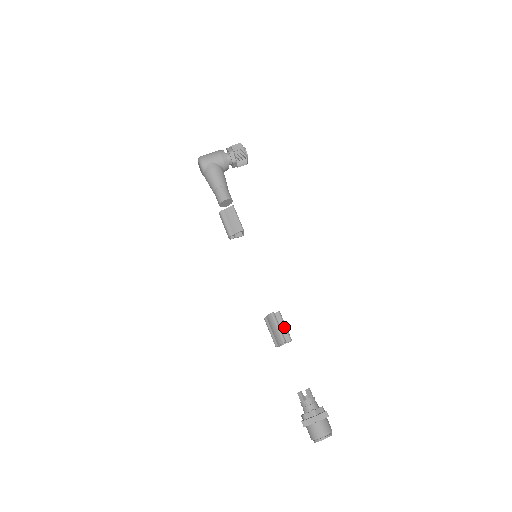
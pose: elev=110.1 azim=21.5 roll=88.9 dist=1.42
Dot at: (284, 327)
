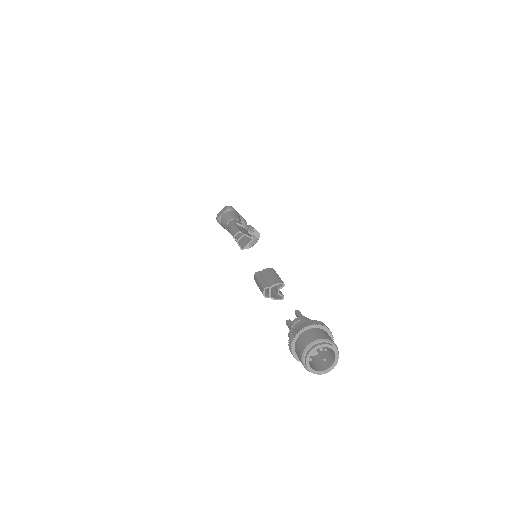
Dot at: occluded
